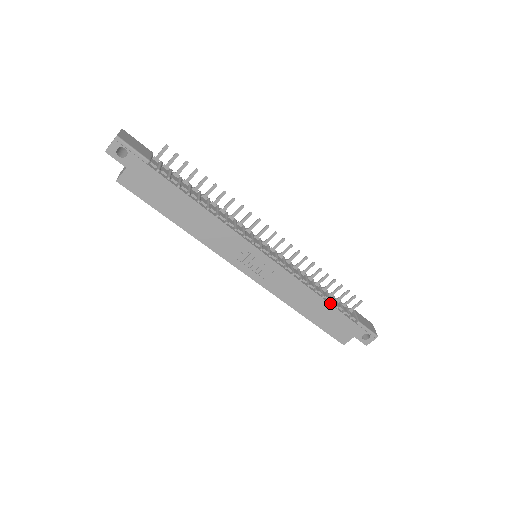
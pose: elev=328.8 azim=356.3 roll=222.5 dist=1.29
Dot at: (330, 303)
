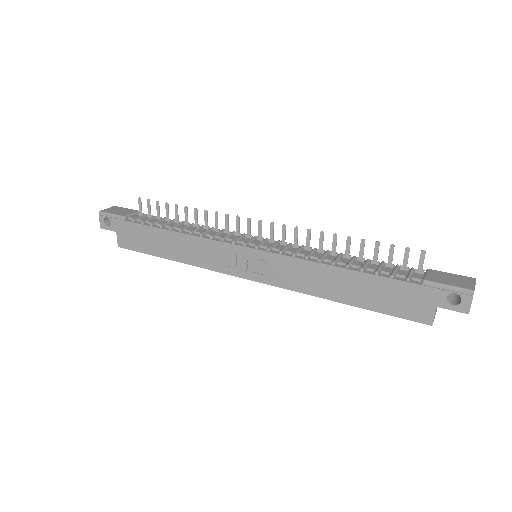
Dot at: (361, 271)
